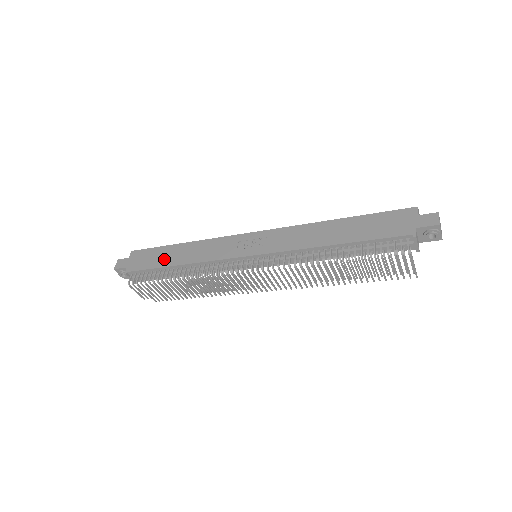
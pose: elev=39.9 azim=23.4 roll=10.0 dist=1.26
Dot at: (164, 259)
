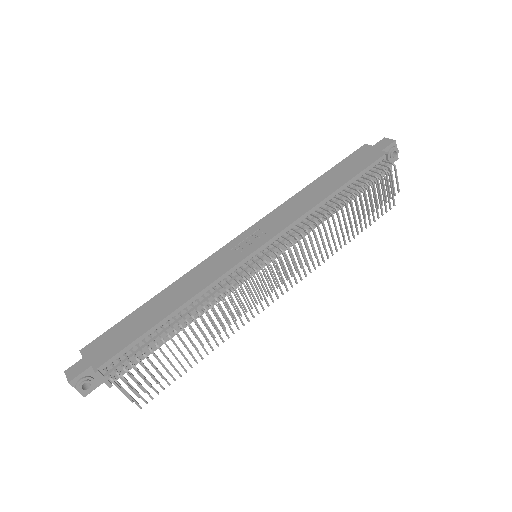
Dot at: (146, 321)
